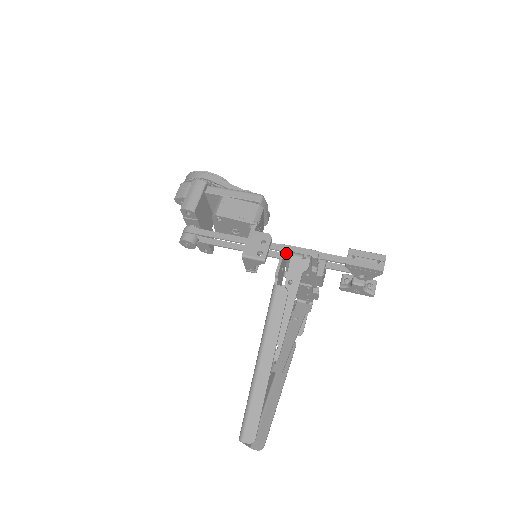
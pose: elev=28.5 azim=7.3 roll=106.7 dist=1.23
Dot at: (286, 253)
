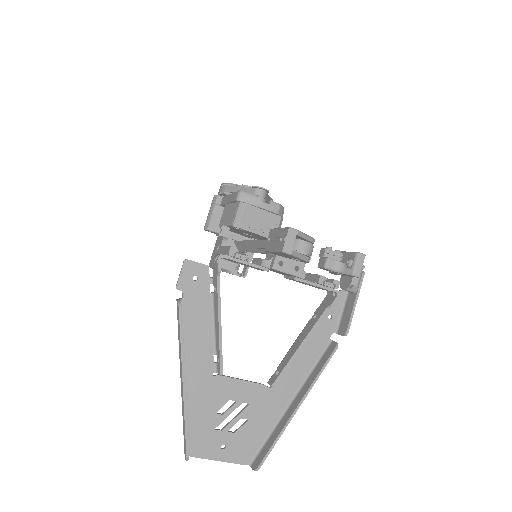
Dot at: occluded
